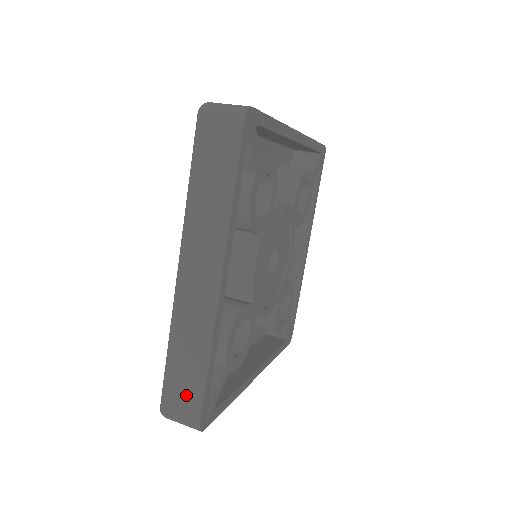
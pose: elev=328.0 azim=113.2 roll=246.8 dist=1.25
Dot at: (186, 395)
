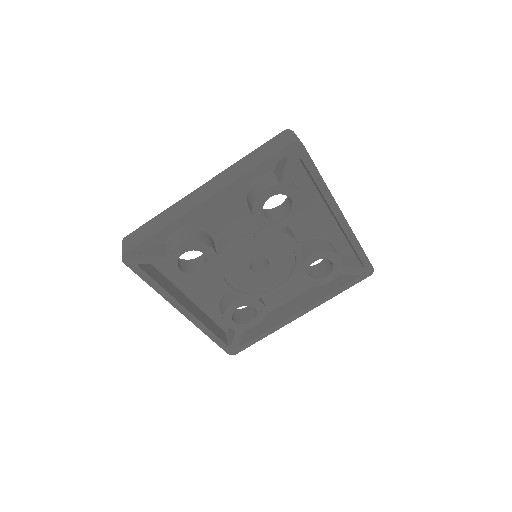
Dot at: (138, 237)
